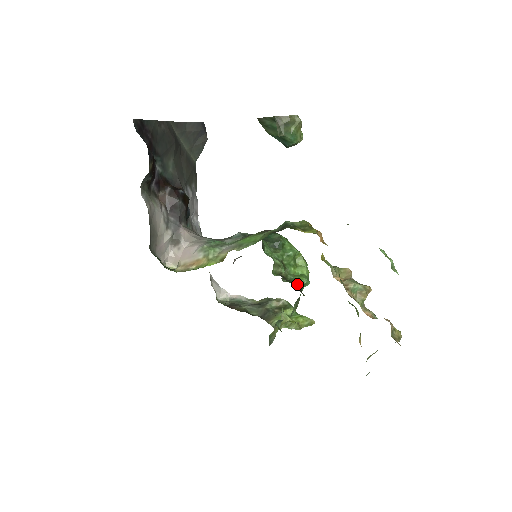
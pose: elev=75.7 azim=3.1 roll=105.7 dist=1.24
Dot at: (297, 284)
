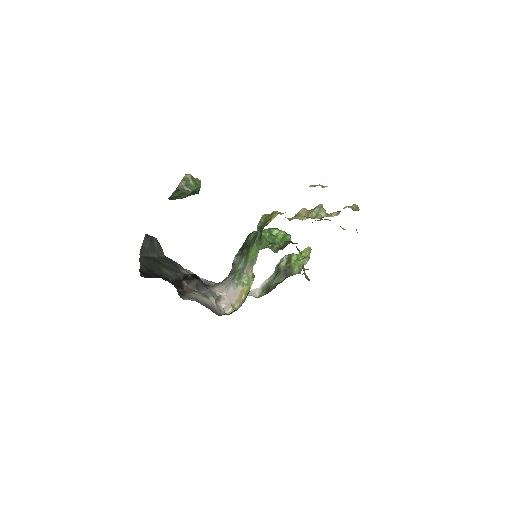
Dot at: (289, 243)
